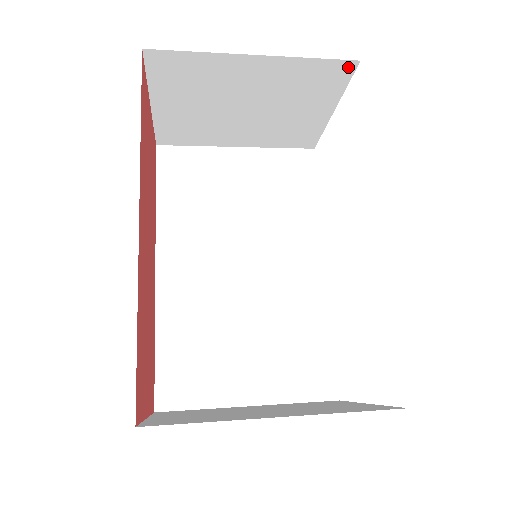
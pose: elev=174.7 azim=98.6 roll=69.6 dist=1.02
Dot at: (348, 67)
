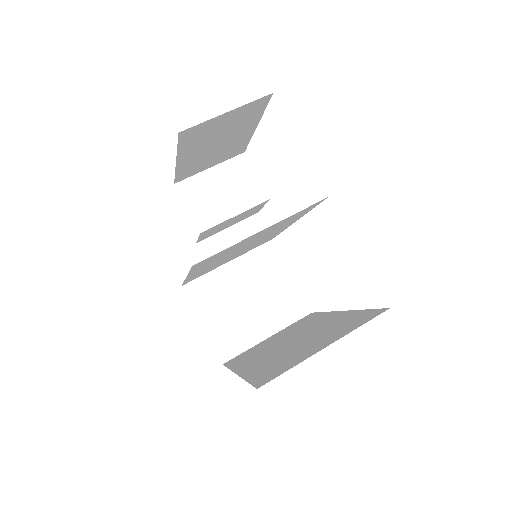
Dot at: occluded
